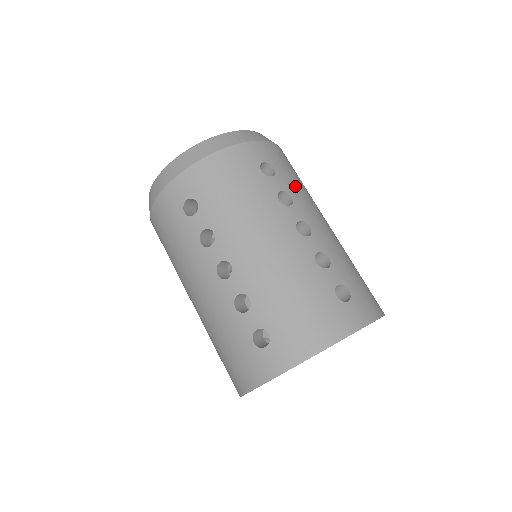
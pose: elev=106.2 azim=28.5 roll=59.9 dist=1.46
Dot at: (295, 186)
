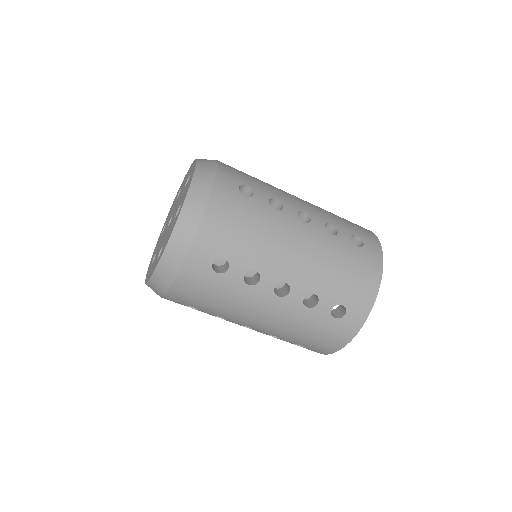
Dot at: (266, 187)
